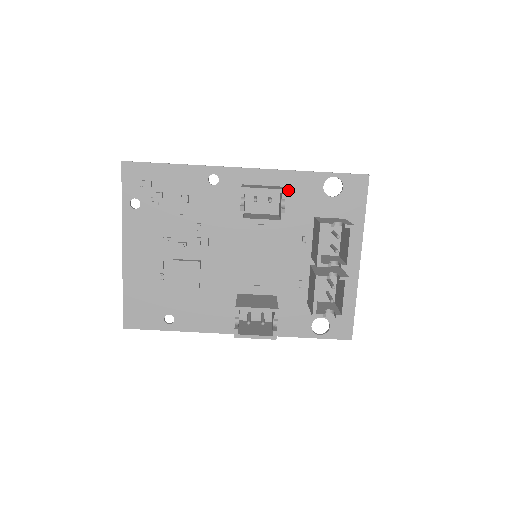
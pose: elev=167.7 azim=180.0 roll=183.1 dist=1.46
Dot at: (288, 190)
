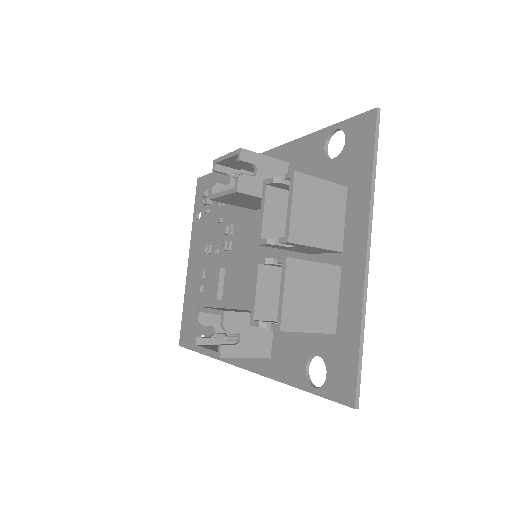
Dot at: (292, 165)
